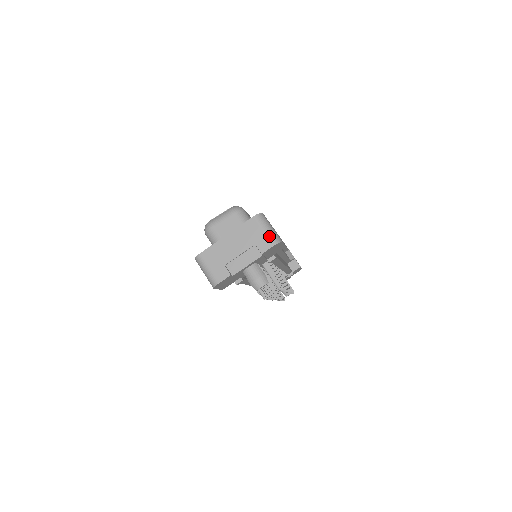
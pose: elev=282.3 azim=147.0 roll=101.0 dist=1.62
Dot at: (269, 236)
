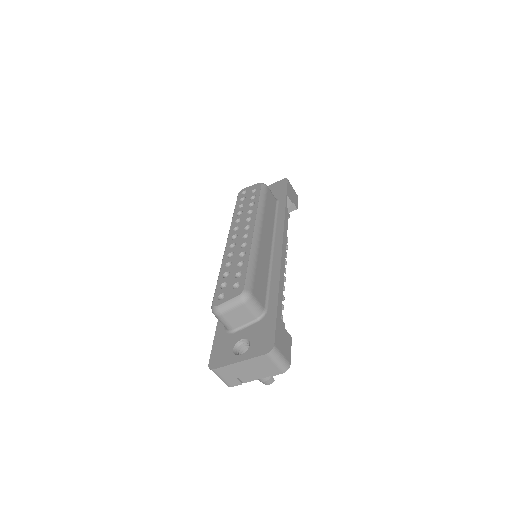
Dot at: (279, 367)
